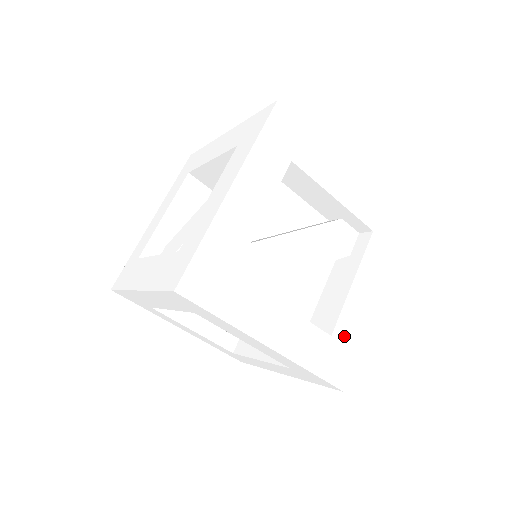
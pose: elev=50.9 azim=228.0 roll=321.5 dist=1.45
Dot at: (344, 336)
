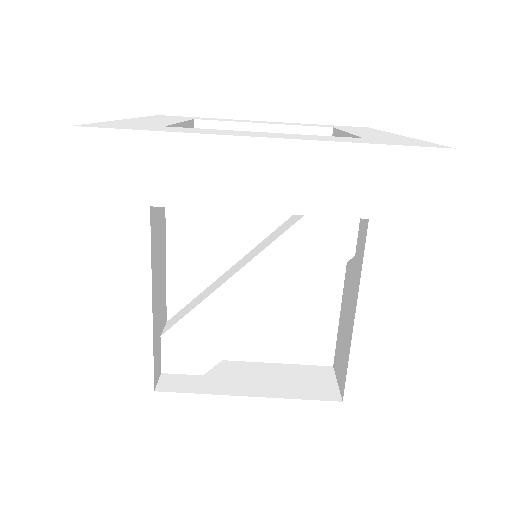
Dot at: occluded
